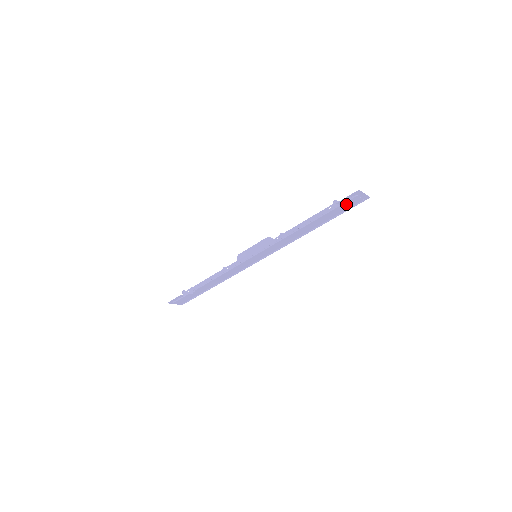
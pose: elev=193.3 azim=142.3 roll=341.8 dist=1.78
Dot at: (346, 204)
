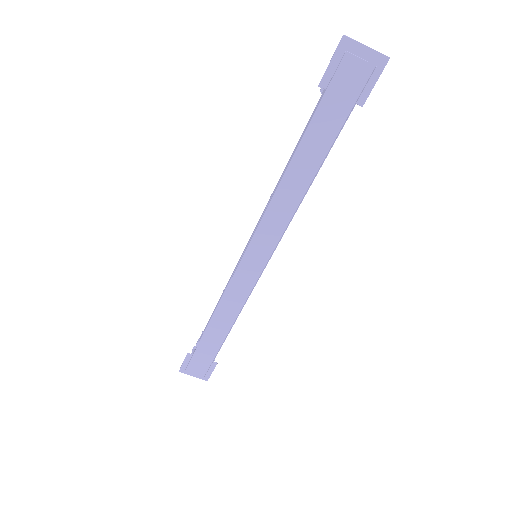
Dot at: (342, 85)
